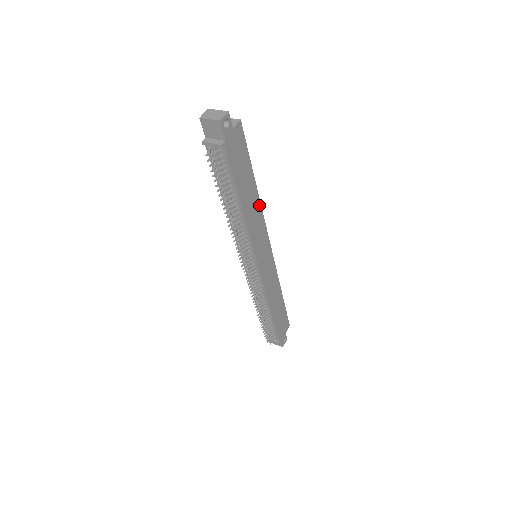
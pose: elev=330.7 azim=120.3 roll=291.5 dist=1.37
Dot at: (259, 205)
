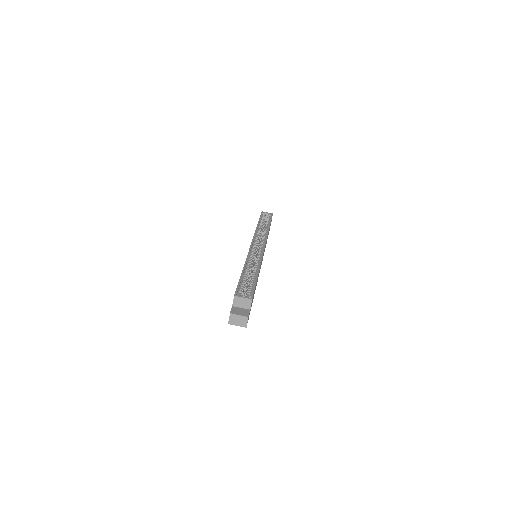
Dot at: occluded
